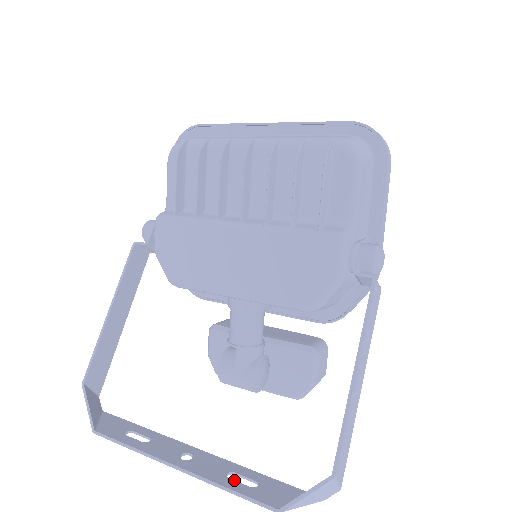
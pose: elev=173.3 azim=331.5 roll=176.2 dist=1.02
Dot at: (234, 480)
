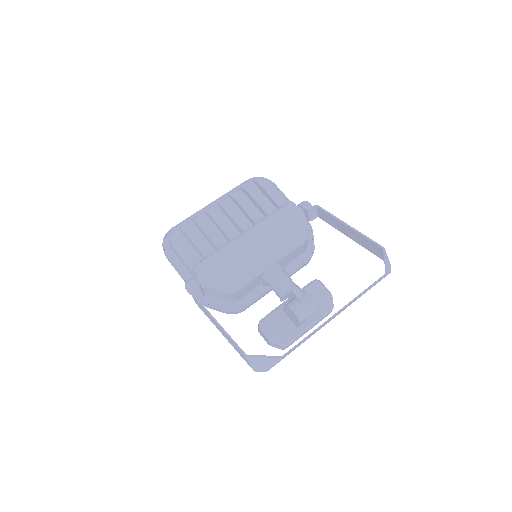
Dot at: occluded
